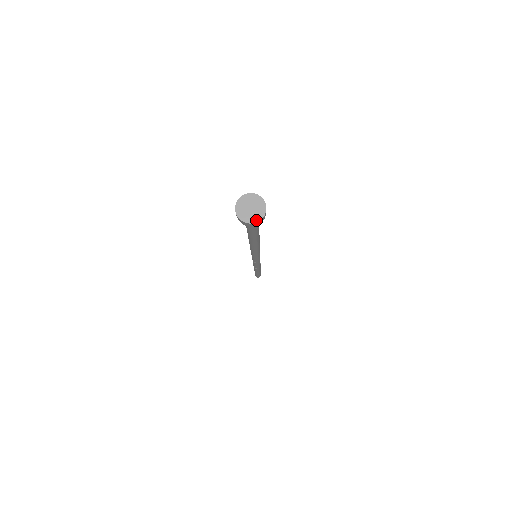
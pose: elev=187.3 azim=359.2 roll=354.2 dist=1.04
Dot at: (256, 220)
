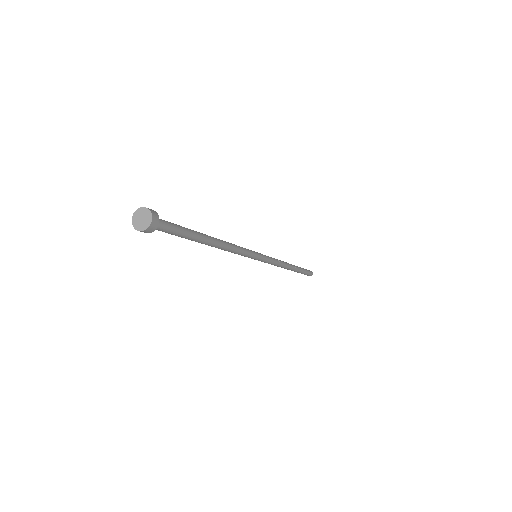
Dot at: (146, 227)
